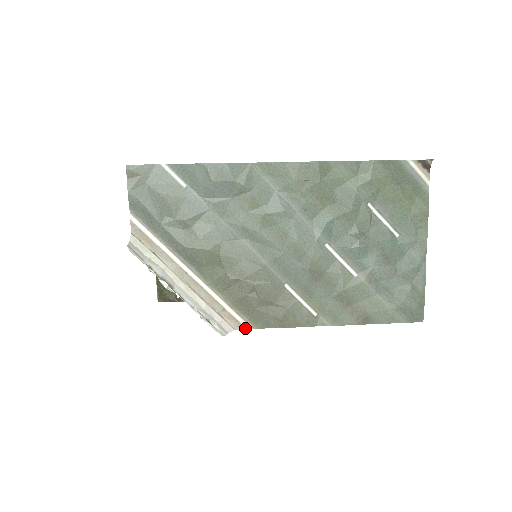
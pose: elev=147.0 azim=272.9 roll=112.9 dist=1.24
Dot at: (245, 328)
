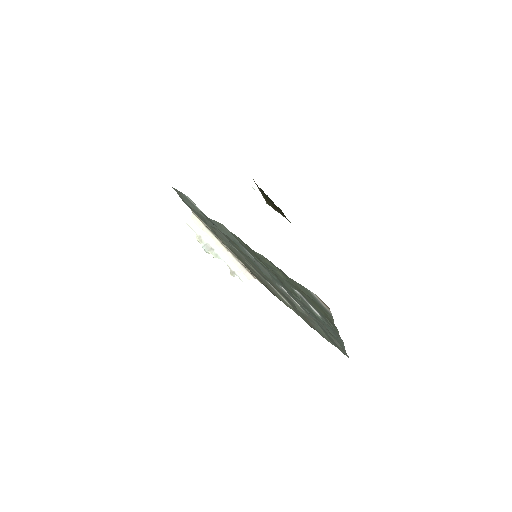
Dot at: (259, 281)
